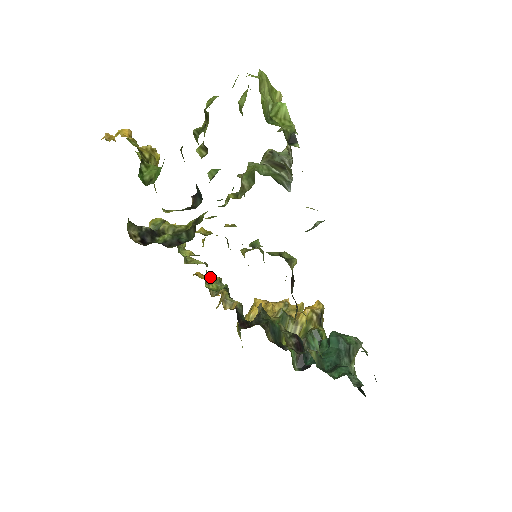
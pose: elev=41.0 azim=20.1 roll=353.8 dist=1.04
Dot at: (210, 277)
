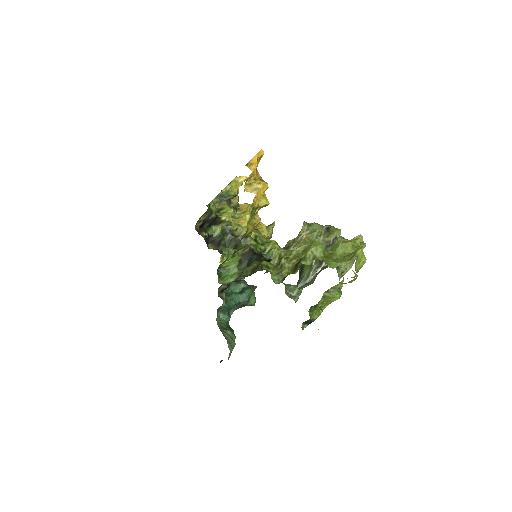
Dot at: occluded
